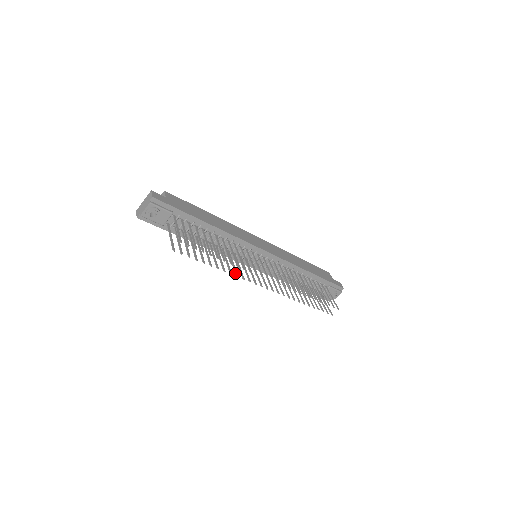
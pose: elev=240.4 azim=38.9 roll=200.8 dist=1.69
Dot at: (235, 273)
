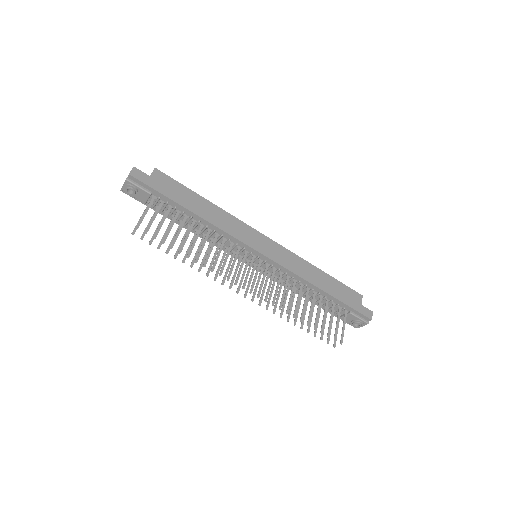
Dot at: (207, 271)
